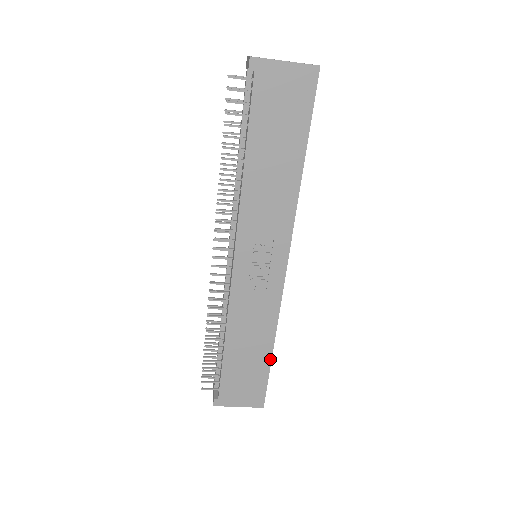
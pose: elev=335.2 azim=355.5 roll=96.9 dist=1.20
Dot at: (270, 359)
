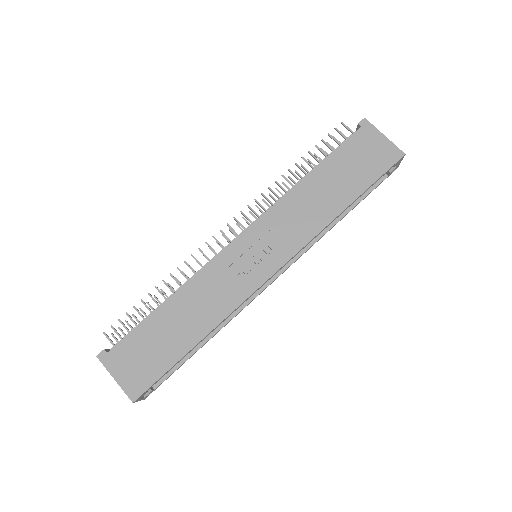
Dot at: (187, 351)
